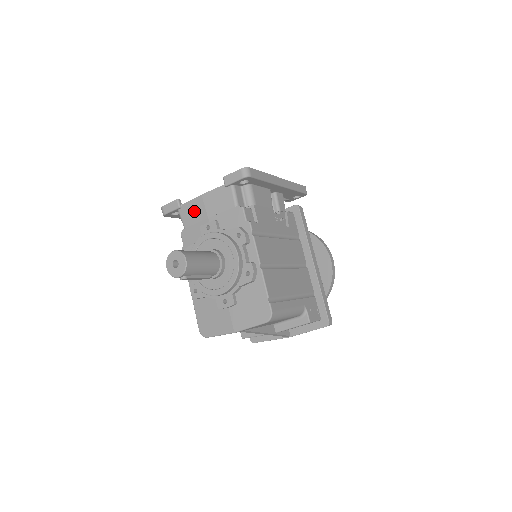
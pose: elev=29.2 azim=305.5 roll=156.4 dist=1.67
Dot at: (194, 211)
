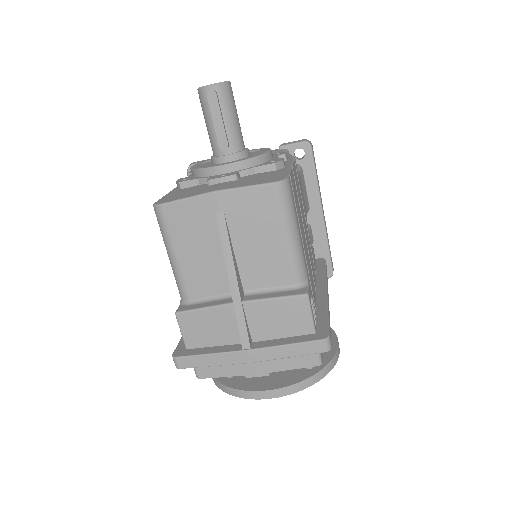
Dot at: occluded
